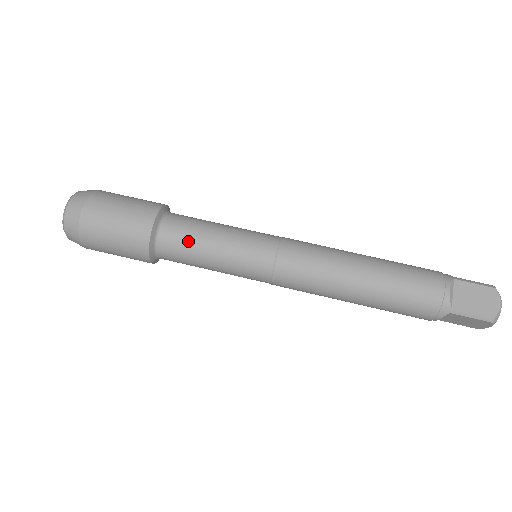
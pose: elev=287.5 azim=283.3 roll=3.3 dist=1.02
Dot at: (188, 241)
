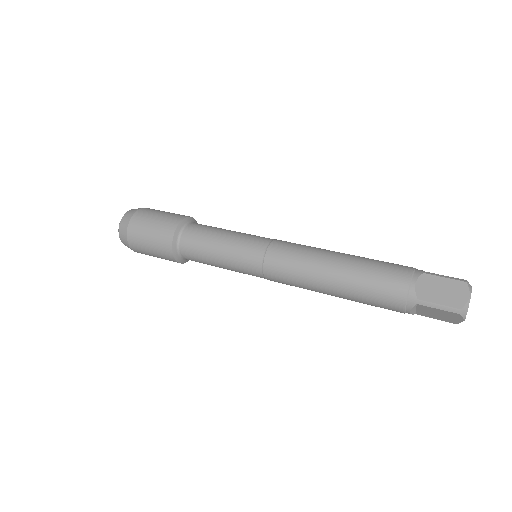
Dot at: (200, 243)
